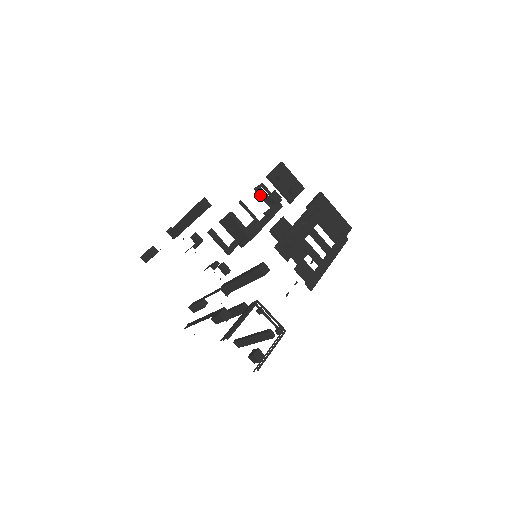
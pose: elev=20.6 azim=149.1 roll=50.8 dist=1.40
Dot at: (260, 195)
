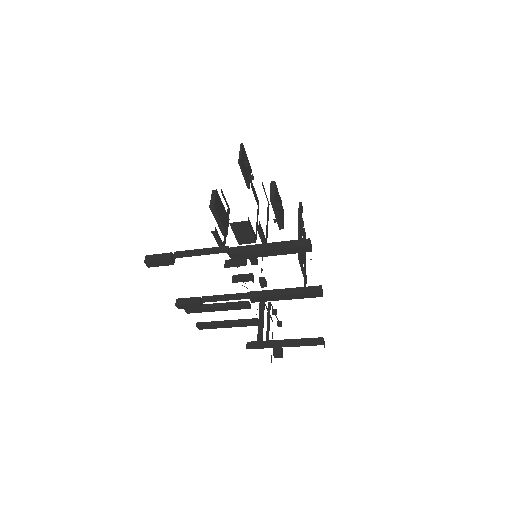
Dot at: (253, 192)
